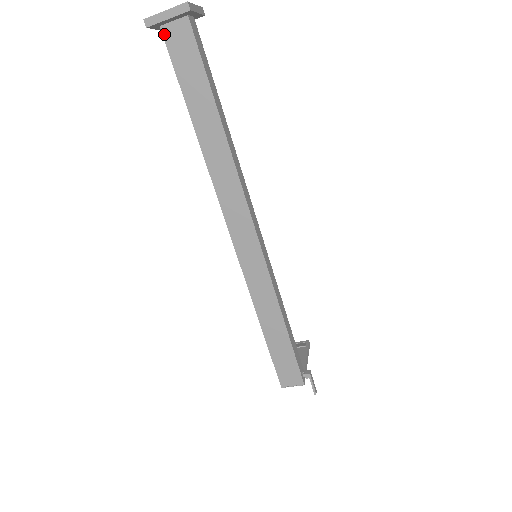
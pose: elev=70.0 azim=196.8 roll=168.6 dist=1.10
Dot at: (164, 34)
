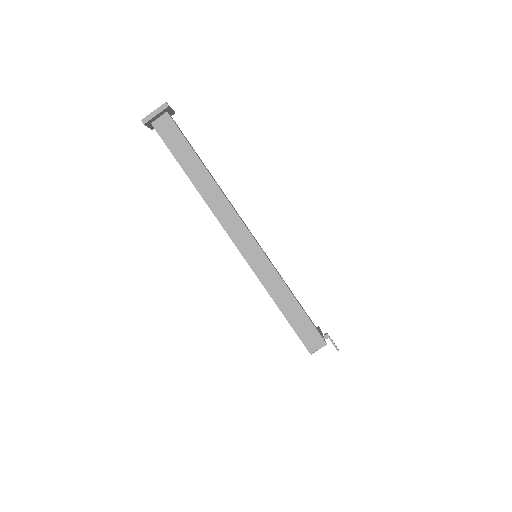
Dot at: (155, 127)
